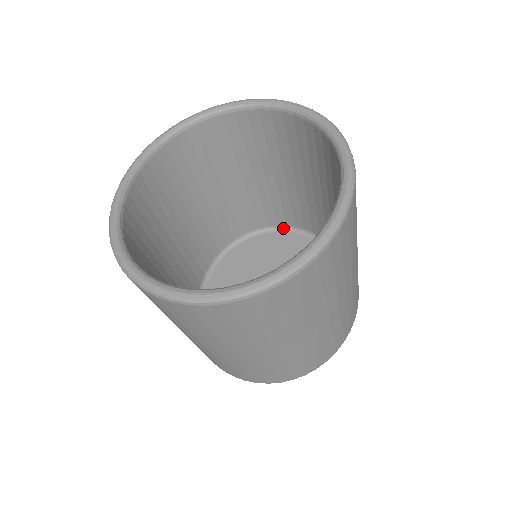
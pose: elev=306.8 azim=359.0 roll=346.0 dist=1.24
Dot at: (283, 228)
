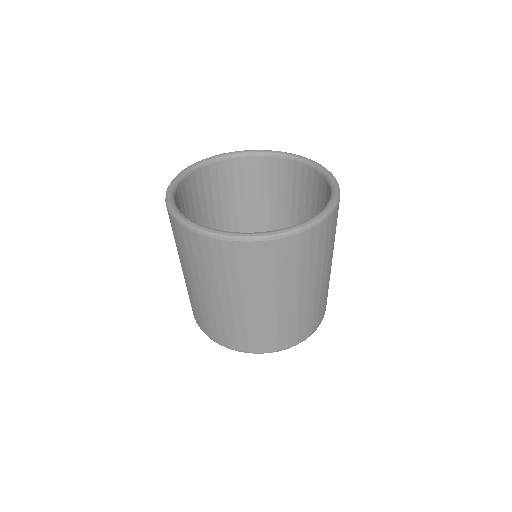
Dot at: occluded
